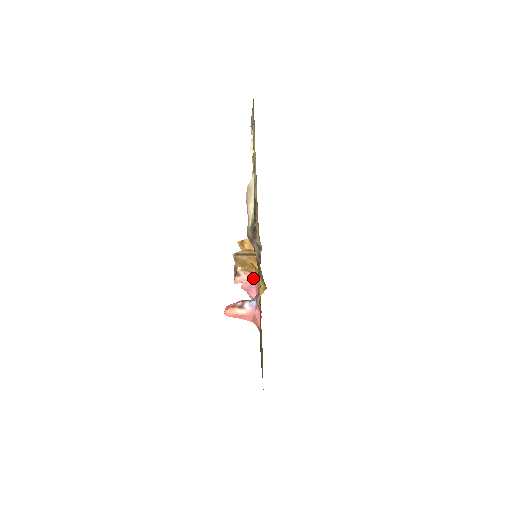
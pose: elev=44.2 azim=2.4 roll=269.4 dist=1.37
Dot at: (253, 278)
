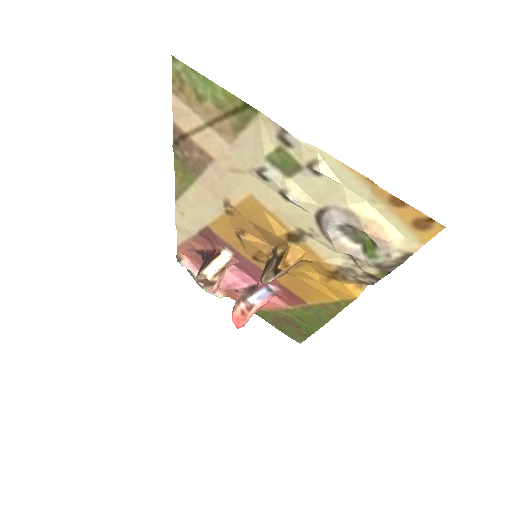
Dot at: (227, 272)
